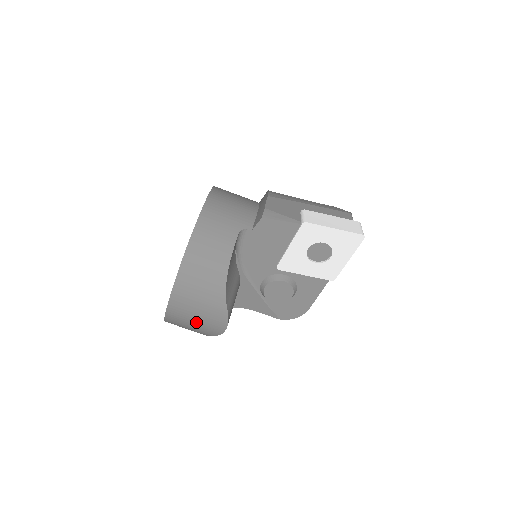
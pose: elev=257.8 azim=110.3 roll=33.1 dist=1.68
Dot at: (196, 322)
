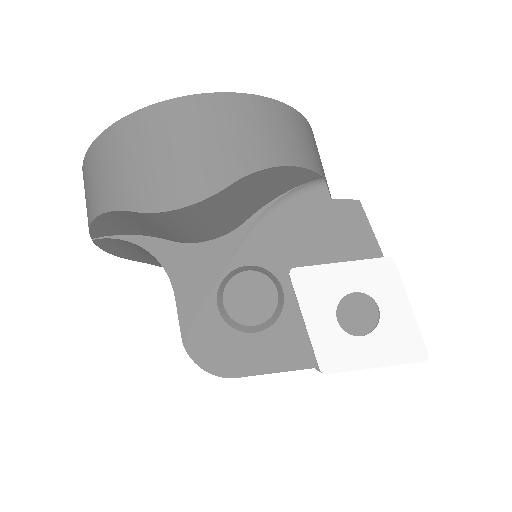
Dot at: (157, 159)
